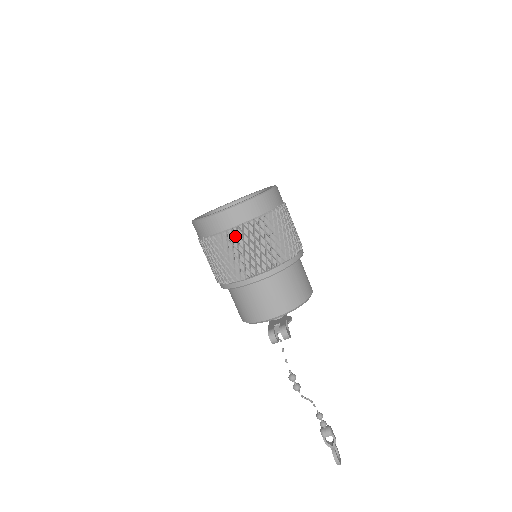
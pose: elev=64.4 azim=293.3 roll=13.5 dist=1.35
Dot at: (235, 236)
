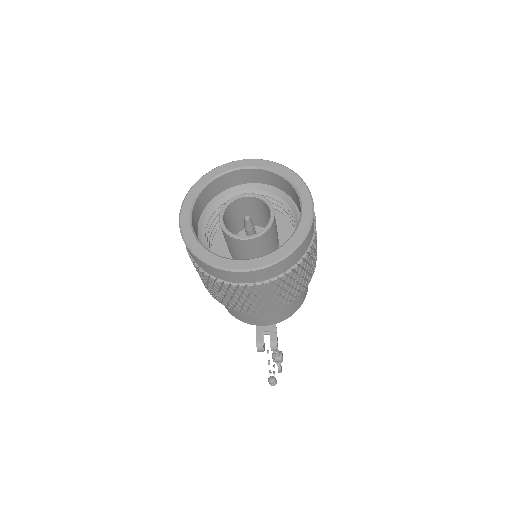
Dot at: (248, 290)
